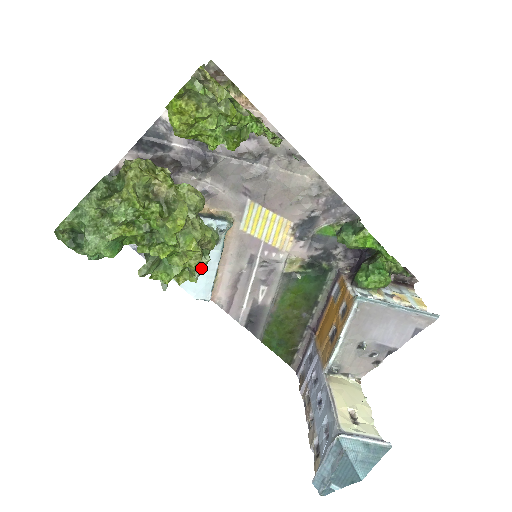
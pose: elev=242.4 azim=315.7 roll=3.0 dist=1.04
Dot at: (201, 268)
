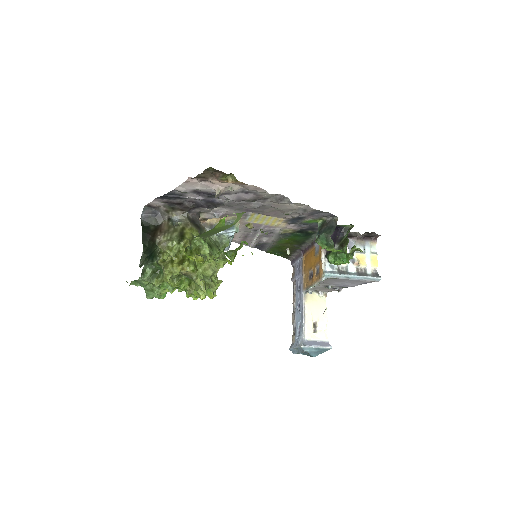
Dot at: occluded
